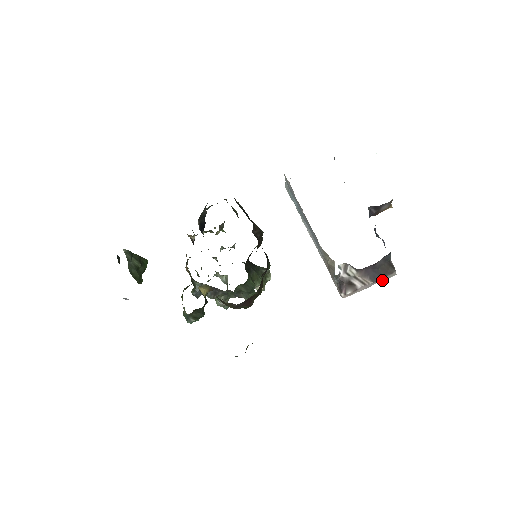
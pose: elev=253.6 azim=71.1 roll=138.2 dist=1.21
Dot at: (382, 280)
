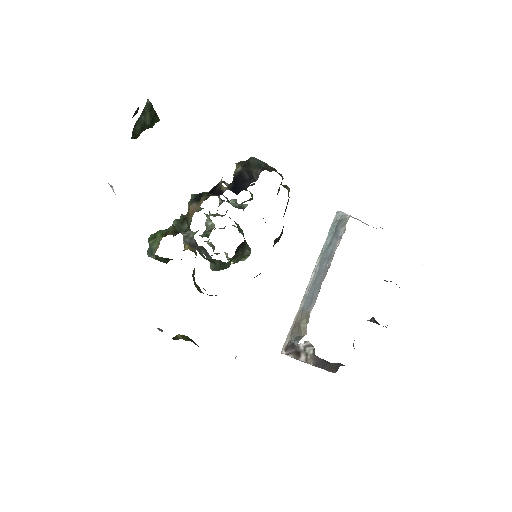
Dot at: occluded
